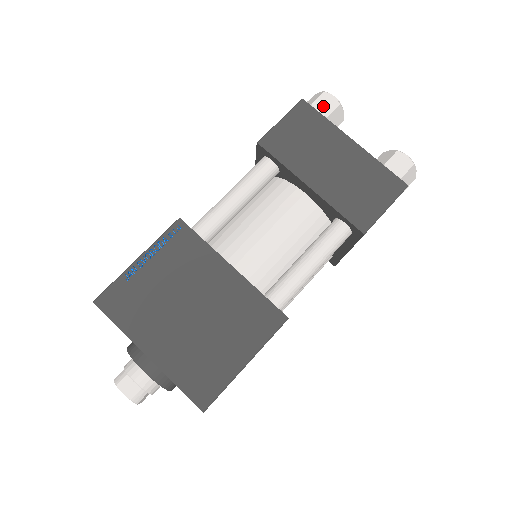
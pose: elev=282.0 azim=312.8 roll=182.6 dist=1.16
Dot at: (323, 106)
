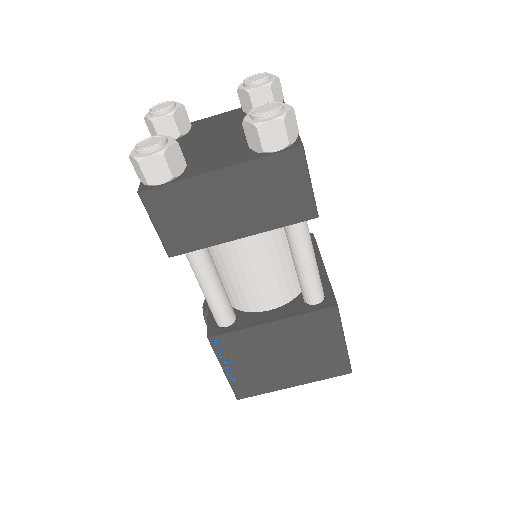
Dot at: (157, 174)
